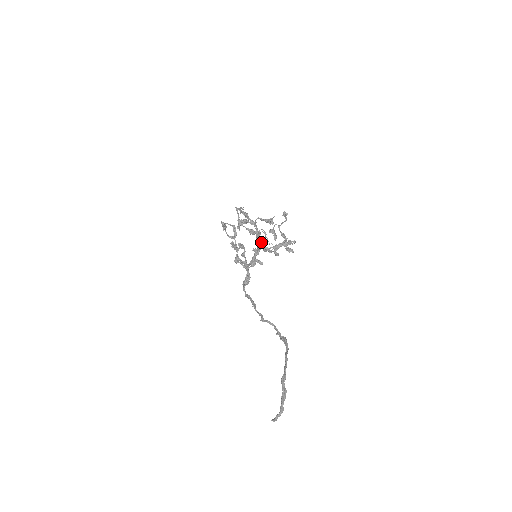
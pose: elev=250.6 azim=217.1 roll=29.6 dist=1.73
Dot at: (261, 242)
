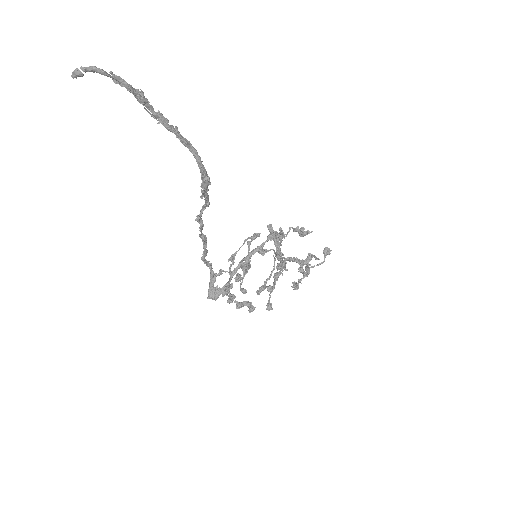
Dot at: (276, 233)
